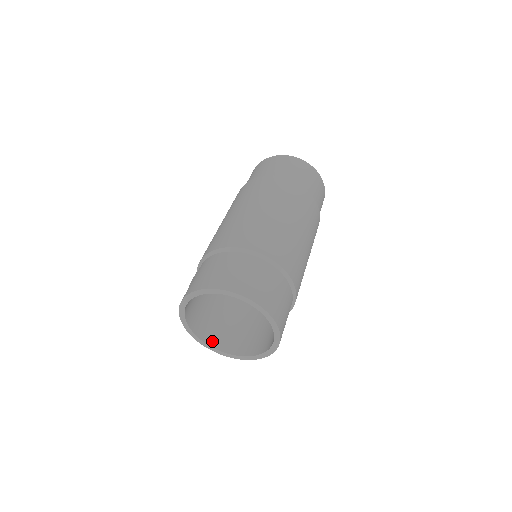
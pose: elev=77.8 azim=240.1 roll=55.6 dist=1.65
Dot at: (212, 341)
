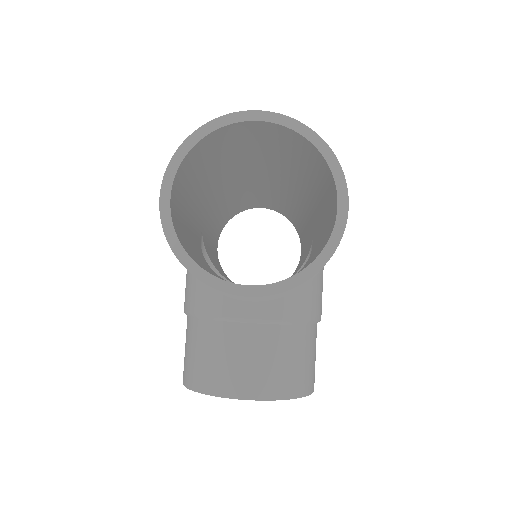
Dot at: occluded
